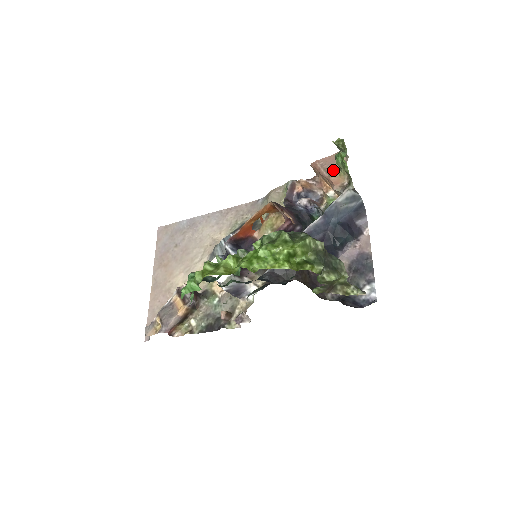
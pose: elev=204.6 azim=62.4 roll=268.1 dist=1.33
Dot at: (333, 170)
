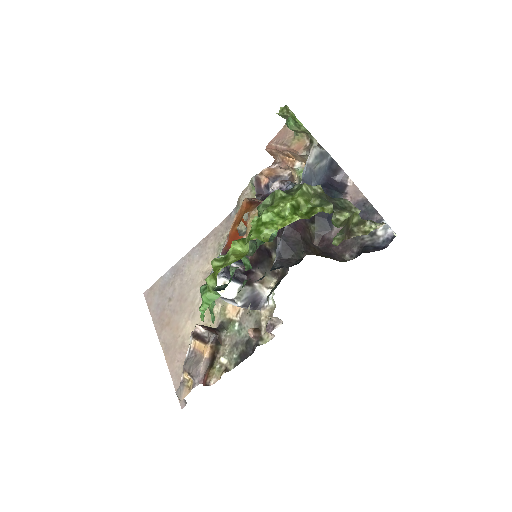
Dot at: (289, 140)
